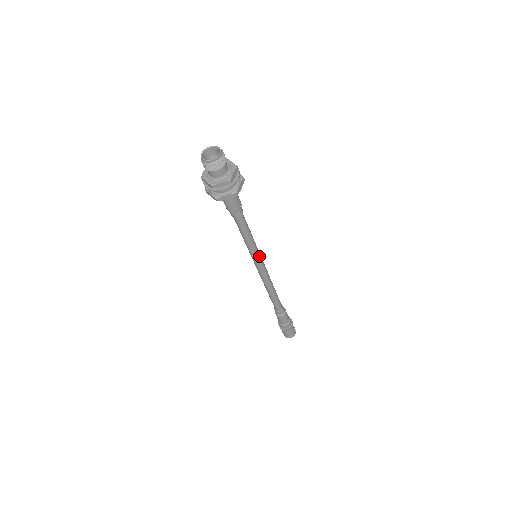
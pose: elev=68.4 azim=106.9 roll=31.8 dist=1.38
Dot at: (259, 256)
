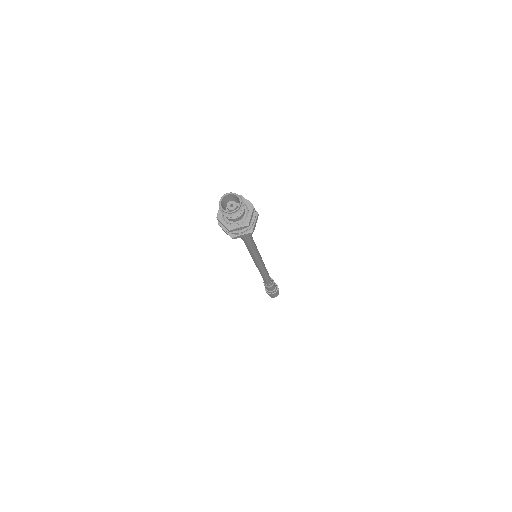
Dot at: (259, 257)
